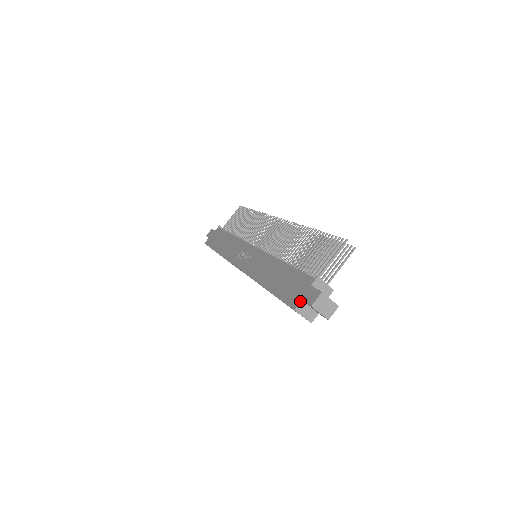
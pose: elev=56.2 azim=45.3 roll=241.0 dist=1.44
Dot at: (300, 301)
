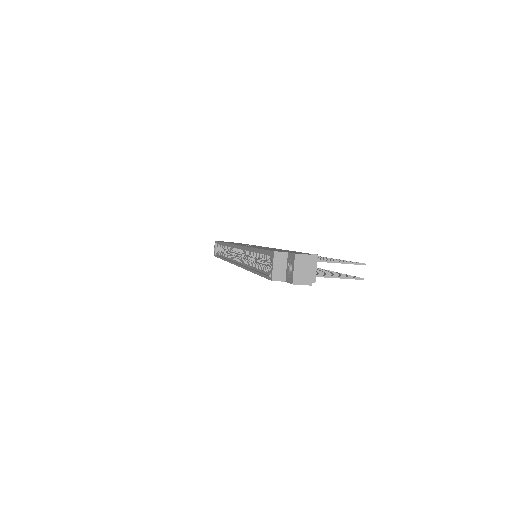
Dot at: occluded
